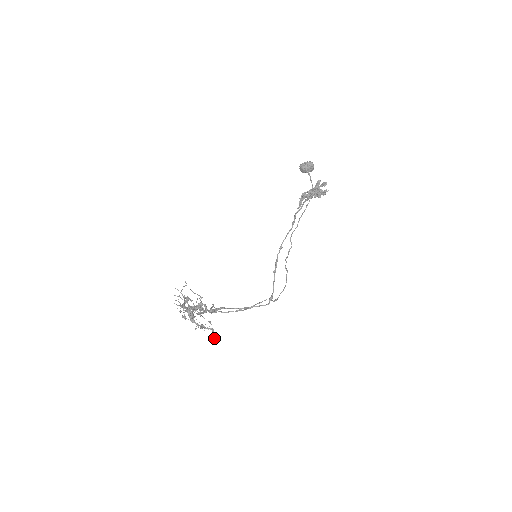
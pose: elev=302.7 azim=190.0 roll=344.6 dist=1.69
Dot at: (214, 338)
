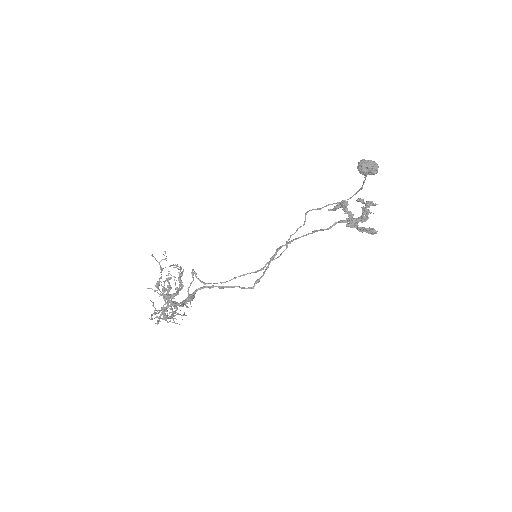
Dot at: (186, 307)
